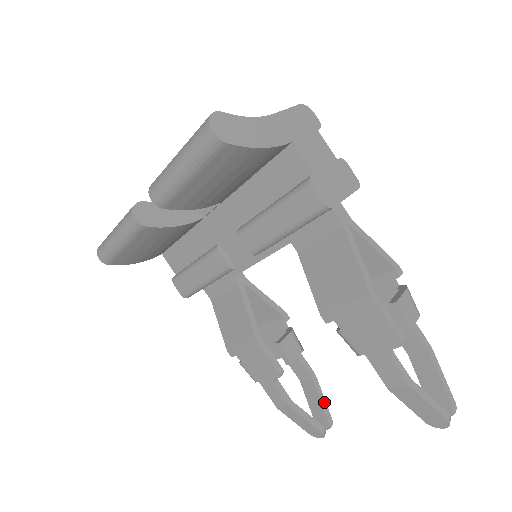
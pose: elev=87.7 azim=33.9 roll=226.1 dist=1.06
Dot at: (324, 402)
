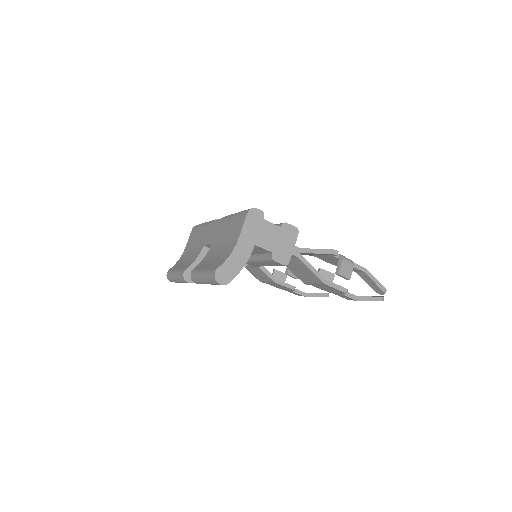
Dot at: occluded
